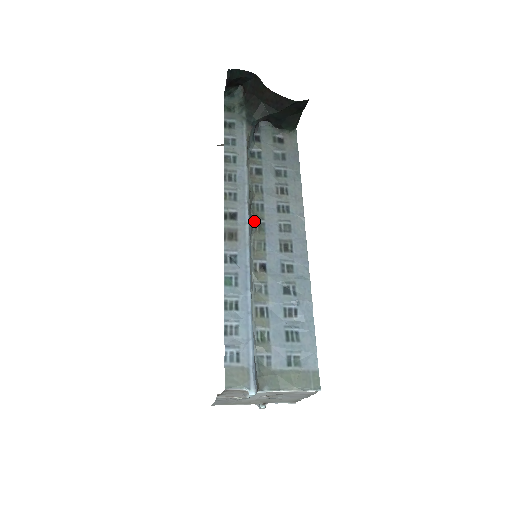
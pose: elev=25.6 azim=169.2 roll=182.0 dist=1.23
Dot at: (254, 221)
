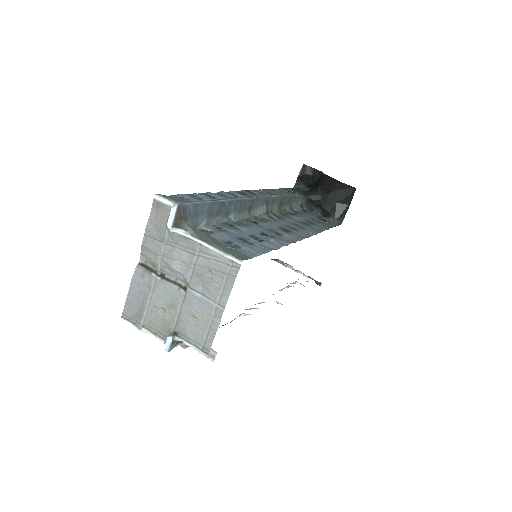
Dot at: (269, 212)
